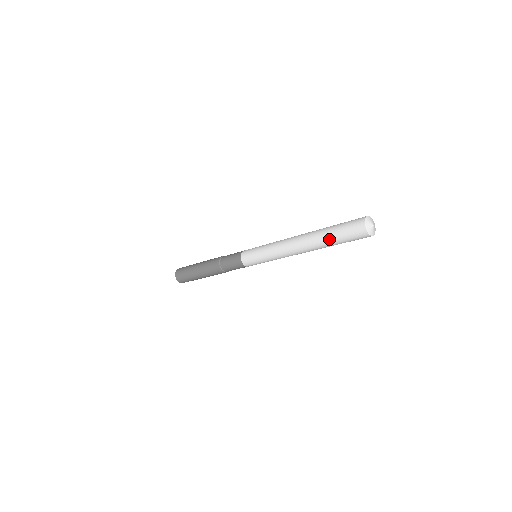
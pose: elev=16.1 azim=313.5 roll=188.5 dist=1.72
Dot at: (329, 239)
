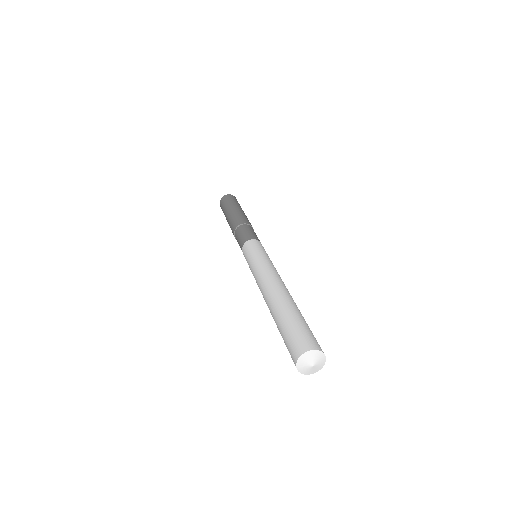
Dot at: (278, 328)
